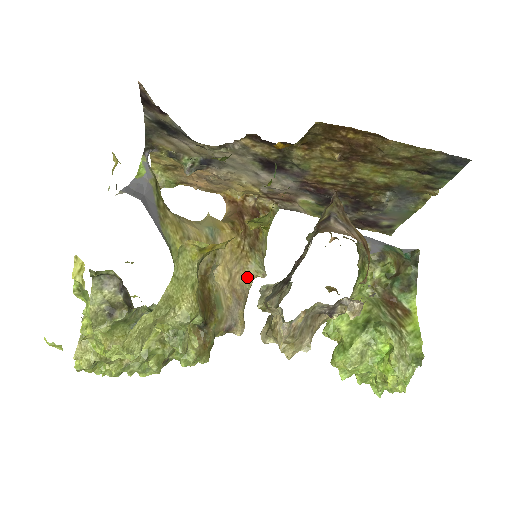
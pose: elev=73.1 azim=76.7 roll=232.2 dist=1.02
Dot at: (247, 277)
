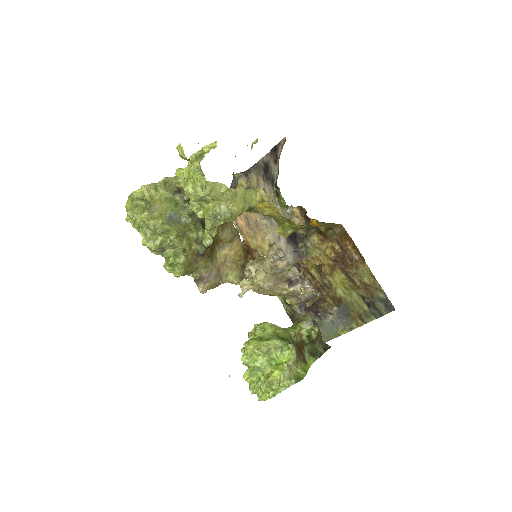
Dot at: (228, 275)
